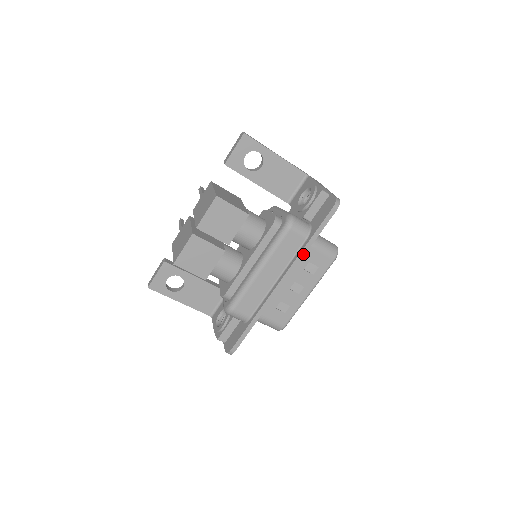
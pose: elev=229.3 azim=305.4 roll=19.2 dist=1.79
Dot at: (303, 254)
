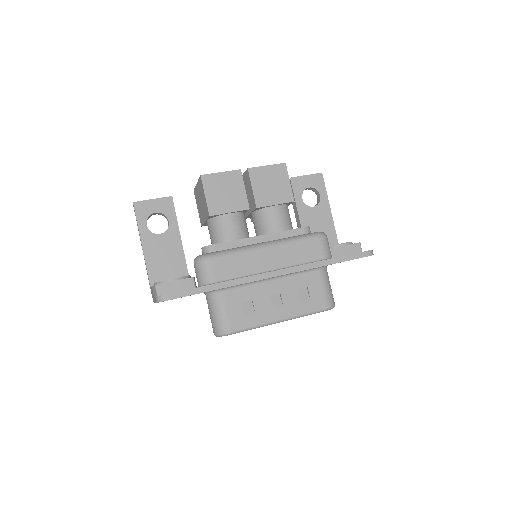
Dot at: (314, 266)
